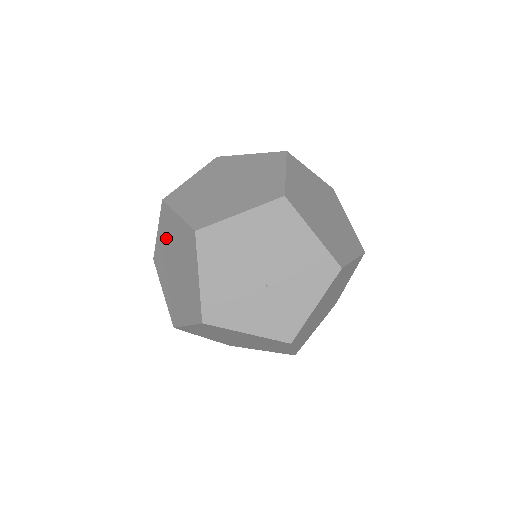
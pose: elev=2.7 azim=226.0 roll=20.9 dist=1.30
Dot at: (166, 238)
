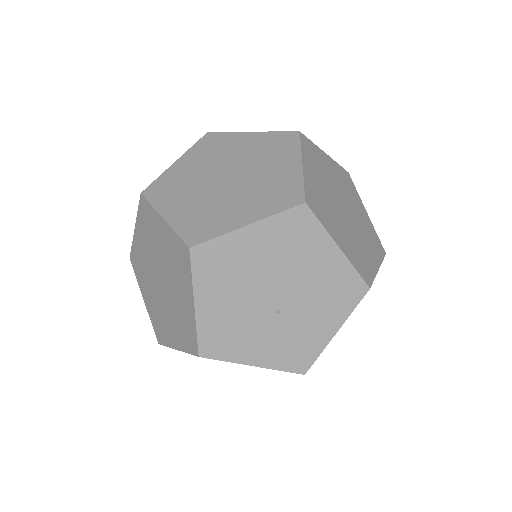
Dot at: (147, 241)
